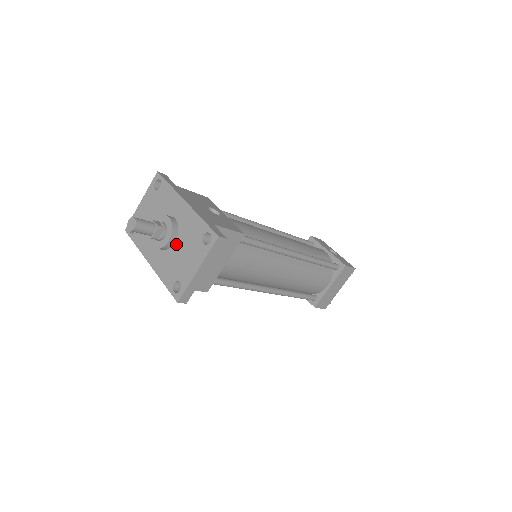
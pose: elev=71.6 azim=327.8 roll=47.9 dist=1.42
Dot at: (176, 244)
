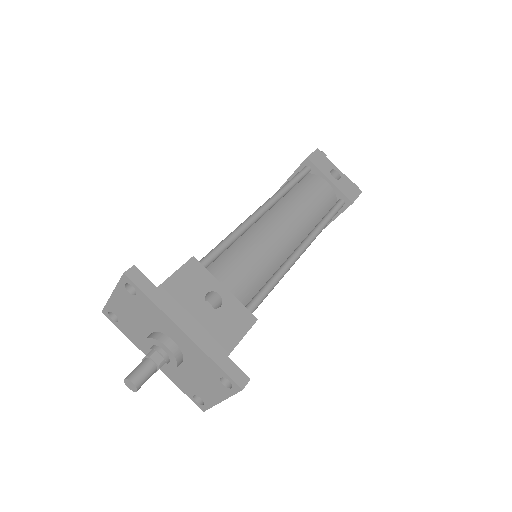
Dot at: (184, 366)
